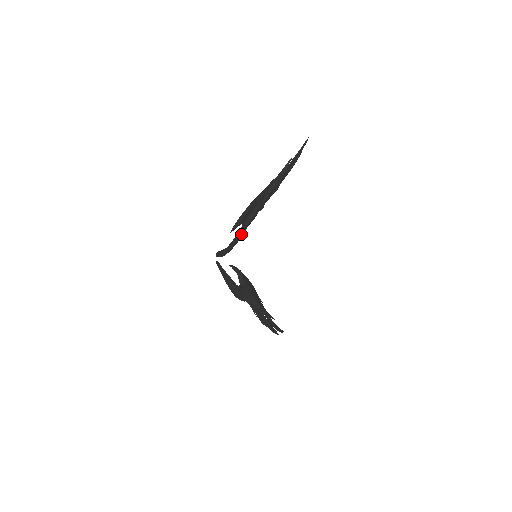
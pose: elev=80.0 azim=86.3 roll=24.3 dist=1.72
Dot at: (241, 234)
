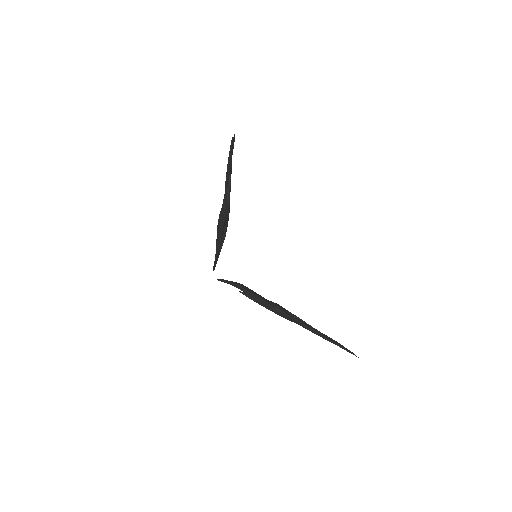
Dot at: (219, 220)
